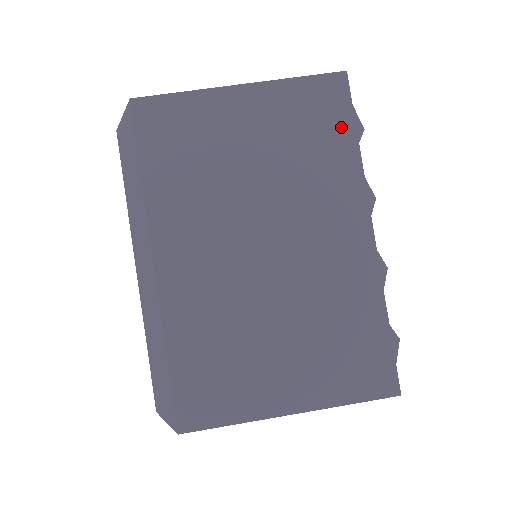
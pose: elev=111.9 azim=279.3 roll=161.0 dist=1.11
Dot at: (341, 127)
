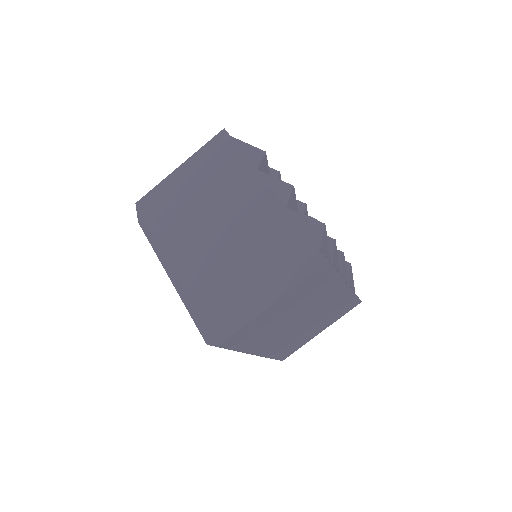
Dot at: (329, 276)
